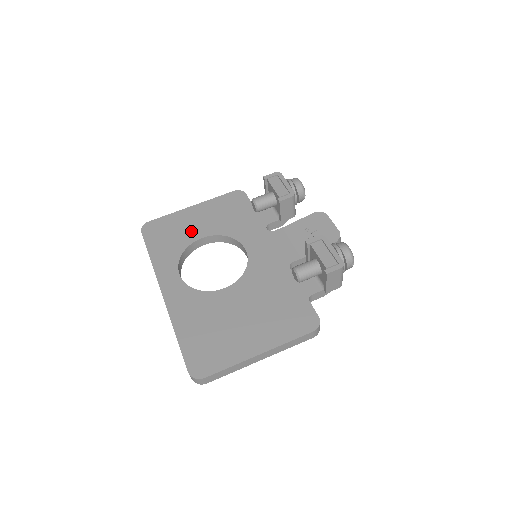
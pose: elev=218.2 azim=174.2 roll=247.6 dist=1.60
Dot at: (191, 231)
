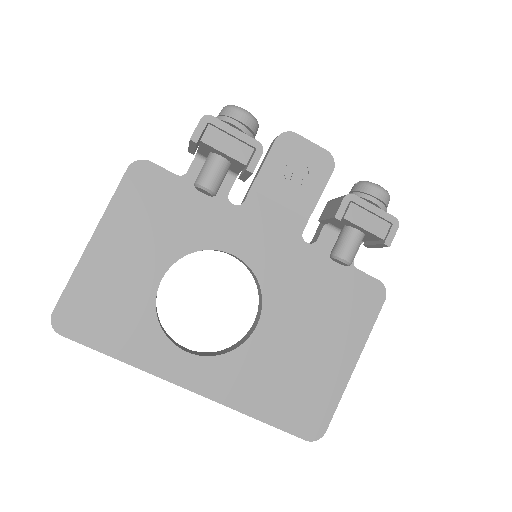
Dot at: (135, 281)
